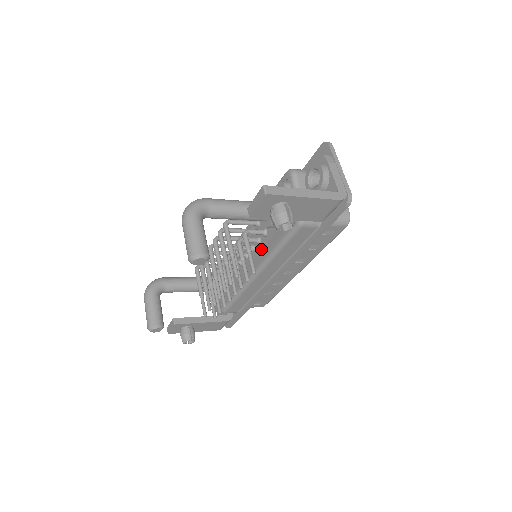
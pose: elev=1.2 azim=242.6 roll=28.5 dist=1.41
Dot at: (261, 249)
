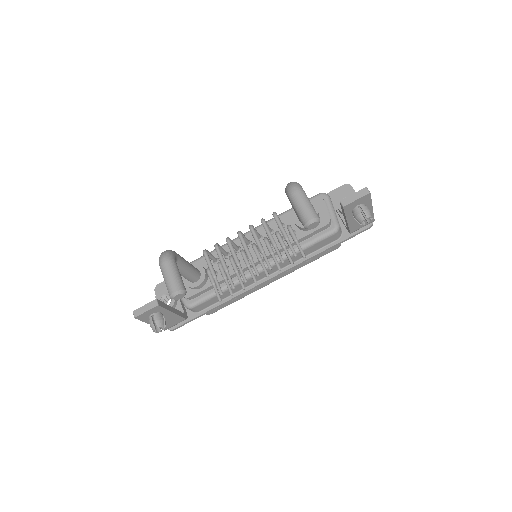
Dot at: occluded
